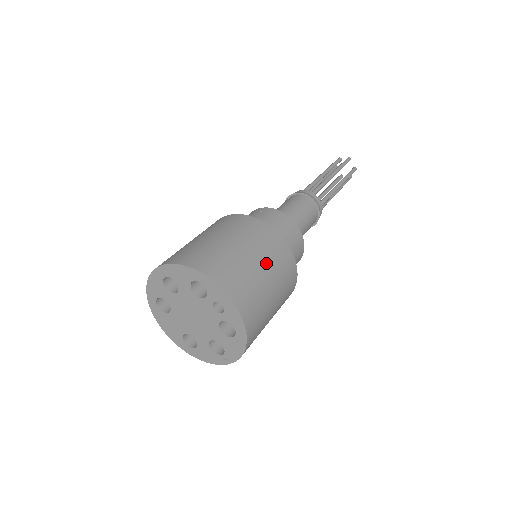
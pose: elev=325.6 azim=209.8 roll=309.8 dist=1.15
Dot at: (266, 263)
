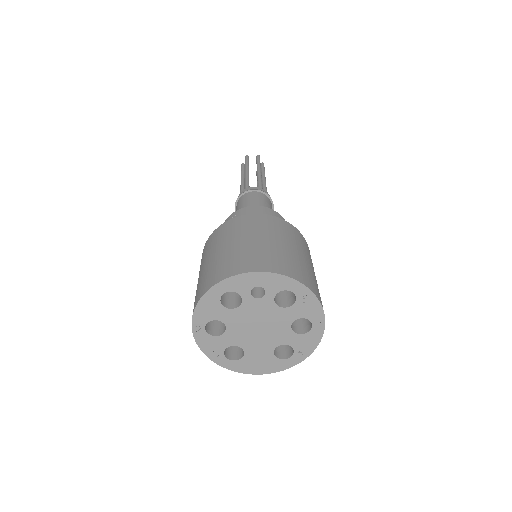
Dot at: (253, 234)
